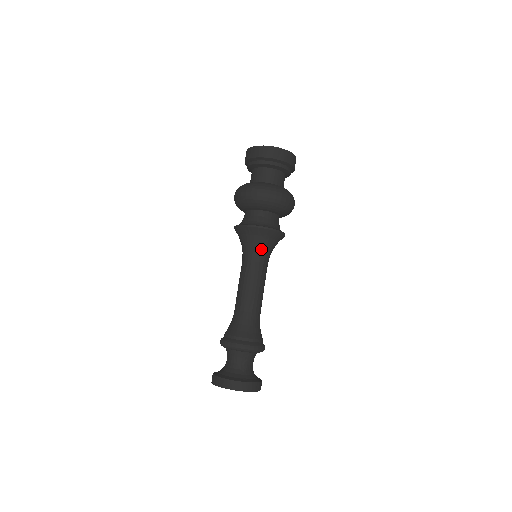
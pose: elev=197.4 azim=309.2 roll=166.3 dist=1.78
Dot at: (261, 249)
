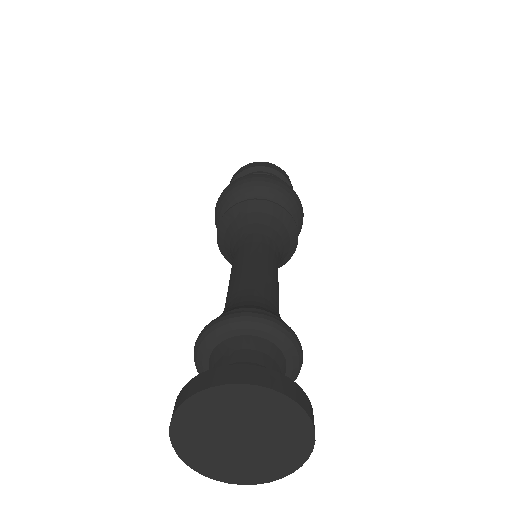
Dot at: (242, 232)
